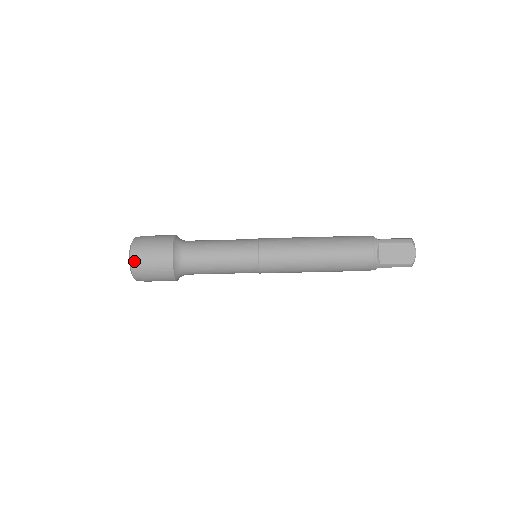
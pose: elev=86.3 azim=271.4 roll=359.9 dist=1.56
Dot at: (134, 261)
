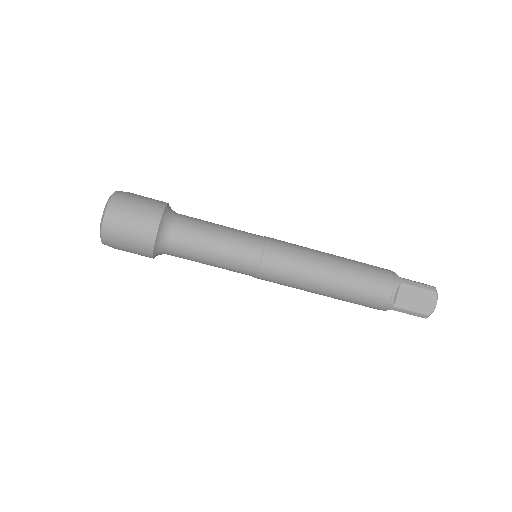
Dot at: (108, 219)
